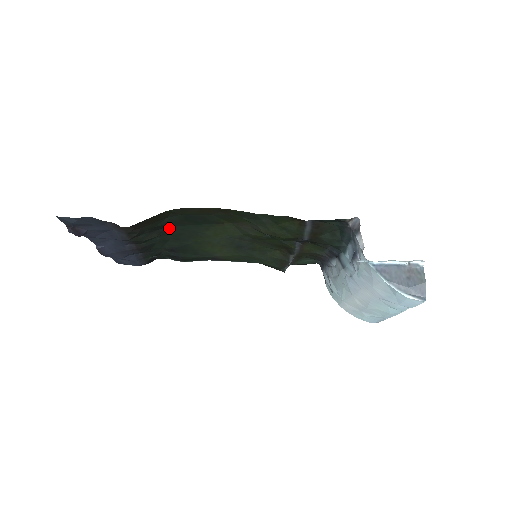
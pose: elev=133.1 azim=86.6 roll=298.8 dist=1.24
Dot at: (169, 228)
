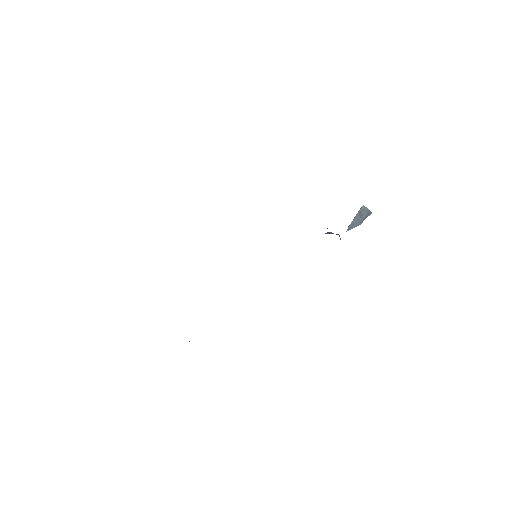
Dot at: occluded
